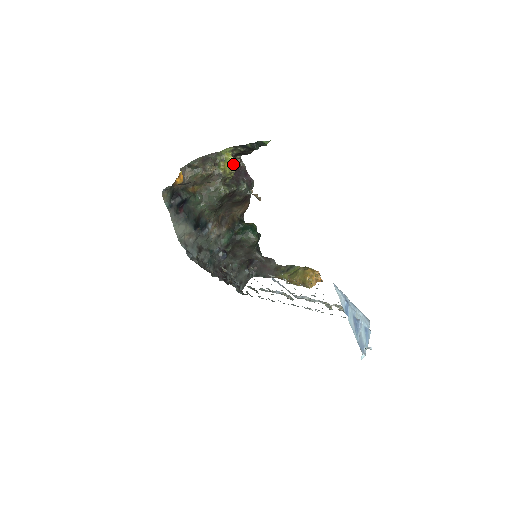
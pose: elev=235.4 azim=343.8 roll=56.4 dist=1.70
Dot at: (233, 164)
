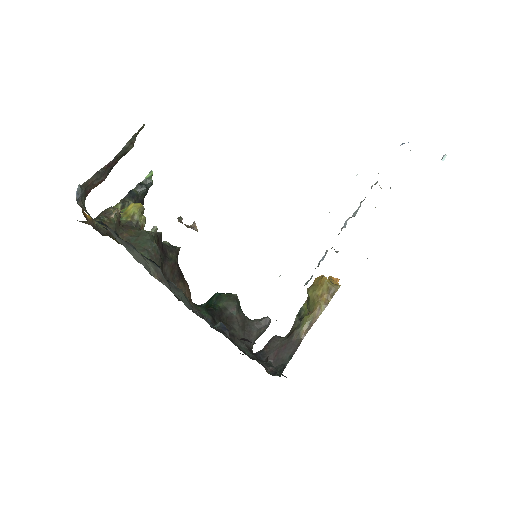
Dot at: (135, 203)
